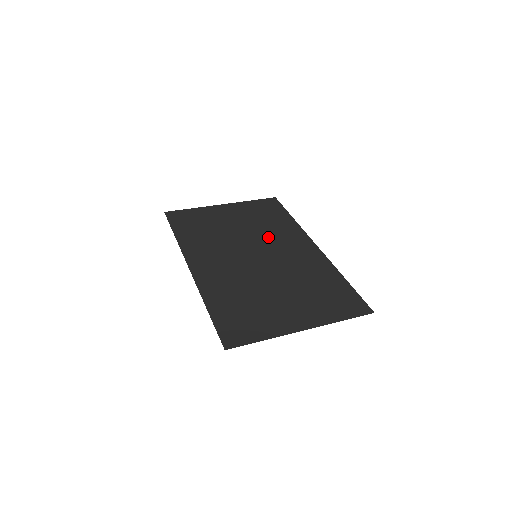
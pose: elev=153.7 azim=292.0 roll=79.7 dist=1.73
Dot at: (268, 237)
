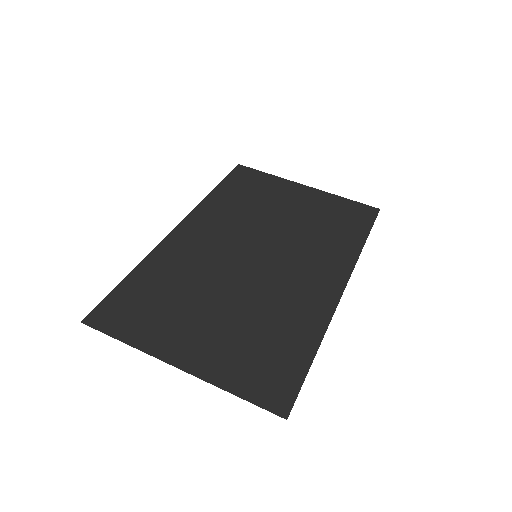
Dot at: (301, 245)
